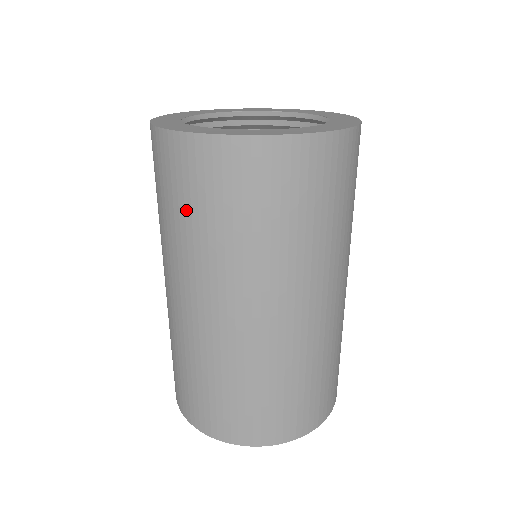
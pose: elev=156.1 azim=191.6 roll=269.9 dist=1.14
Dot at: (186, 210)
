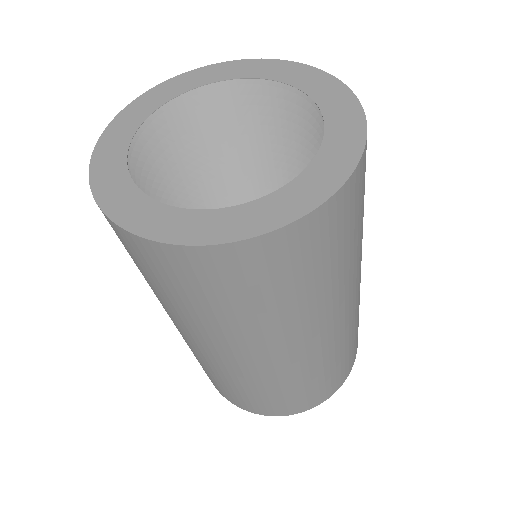
Dot at: (157, 285)
